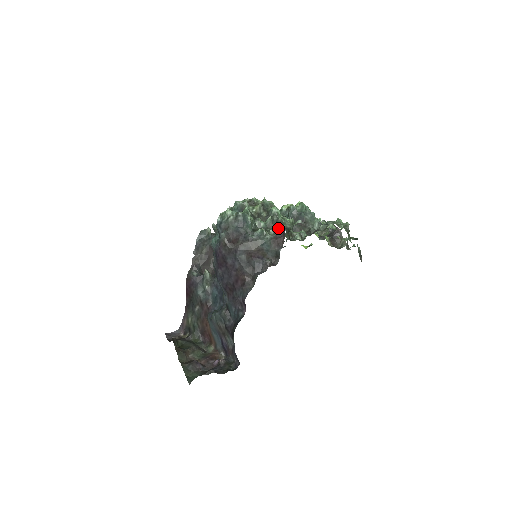
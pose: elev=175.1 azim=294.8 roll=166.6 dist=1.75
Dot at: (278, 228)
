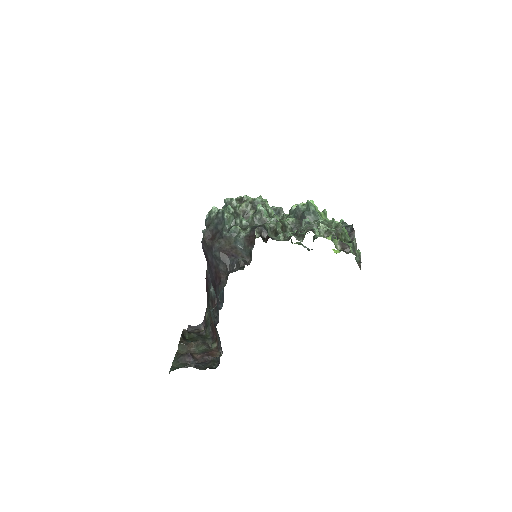
Dot at: (255, 226)
